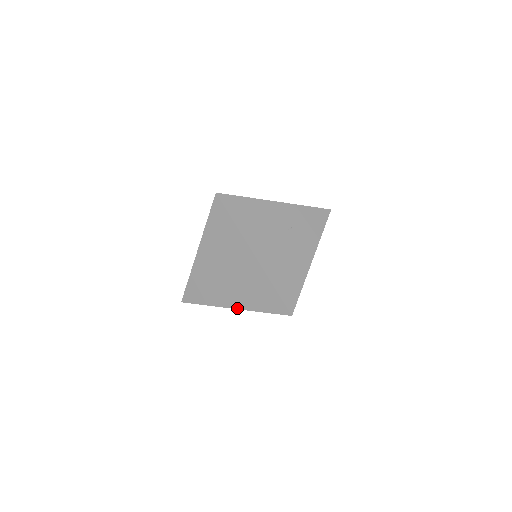
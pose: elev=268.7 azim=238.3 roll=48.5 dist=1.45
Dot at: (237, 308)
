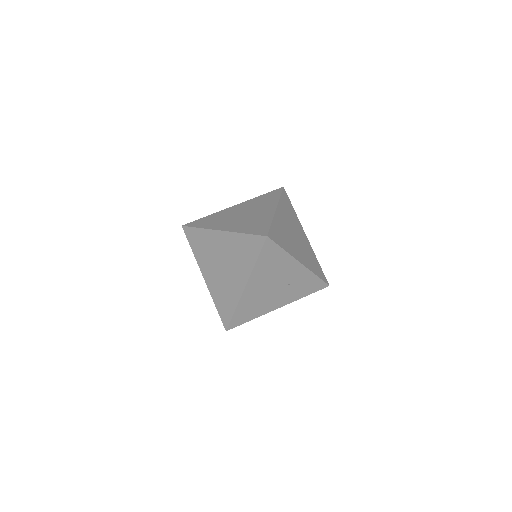
Dot at: (206, 282)
